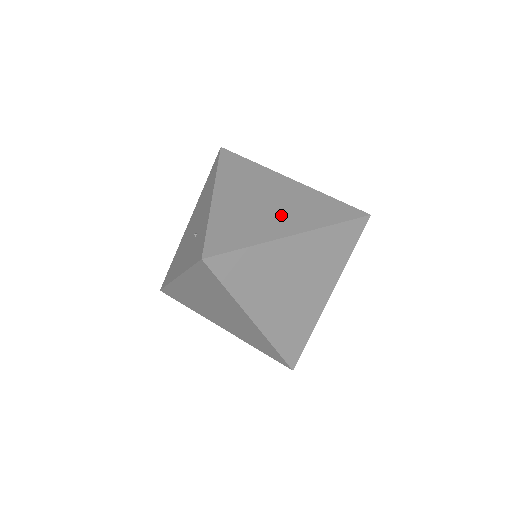
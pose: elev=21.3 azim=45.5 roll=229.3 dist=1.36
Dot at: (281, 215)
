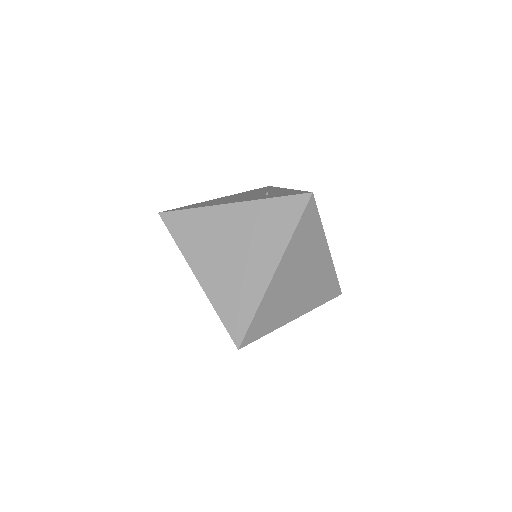
Dot at: occluded
